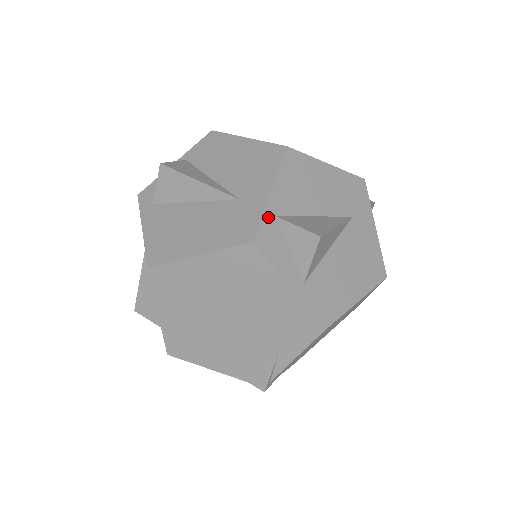
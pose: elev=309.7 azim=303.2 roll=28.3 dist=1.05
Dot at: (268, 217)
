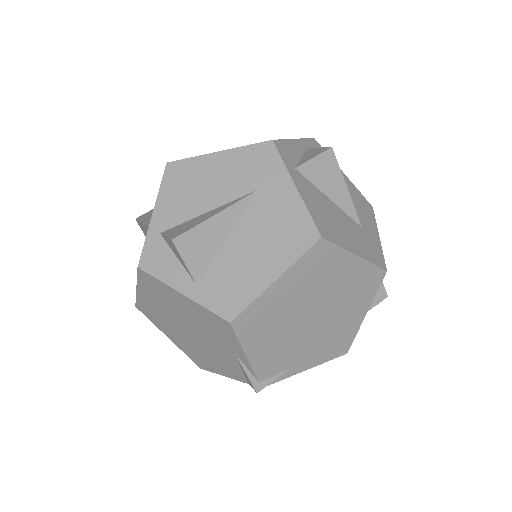
Dot at: (151, 238)
